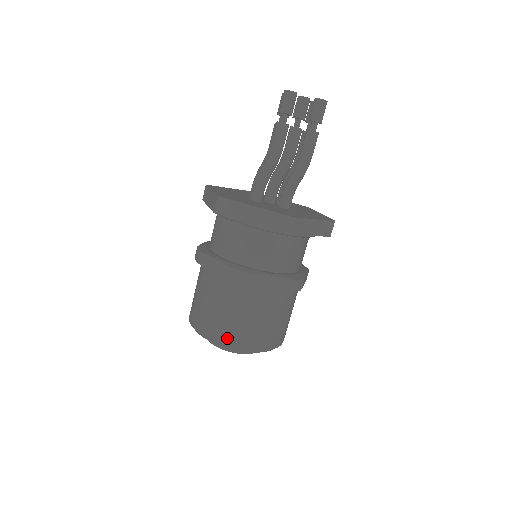
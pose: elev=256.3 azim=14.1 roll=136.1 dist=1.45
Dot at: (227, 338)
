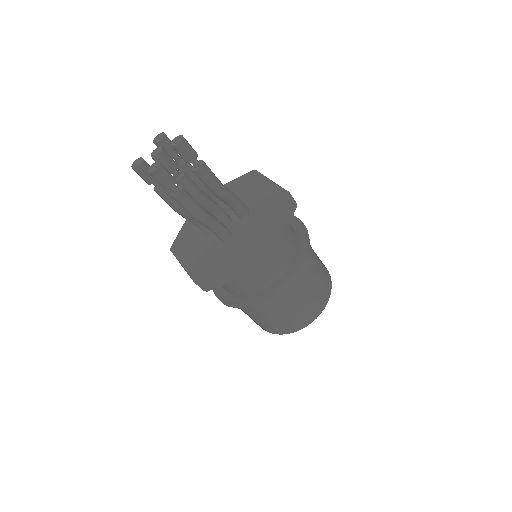
Dot at: occluded
